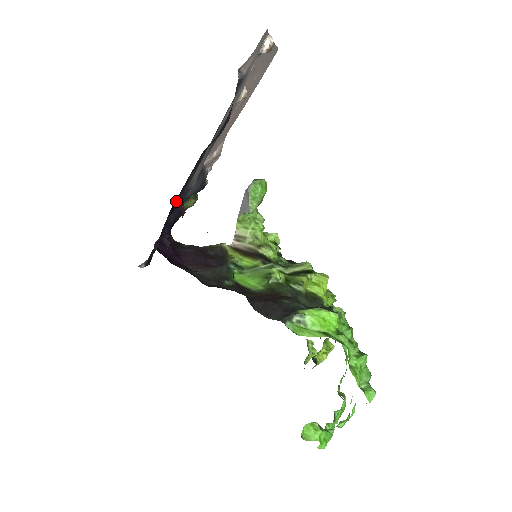
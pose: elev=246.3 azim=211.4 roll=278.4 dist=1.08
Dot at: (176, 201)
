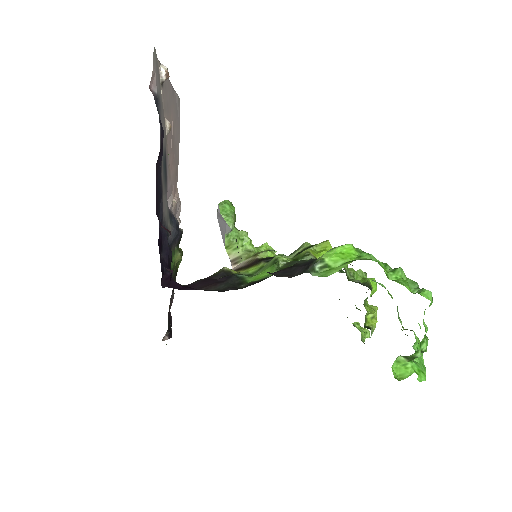
Dot at: (159, 235)
